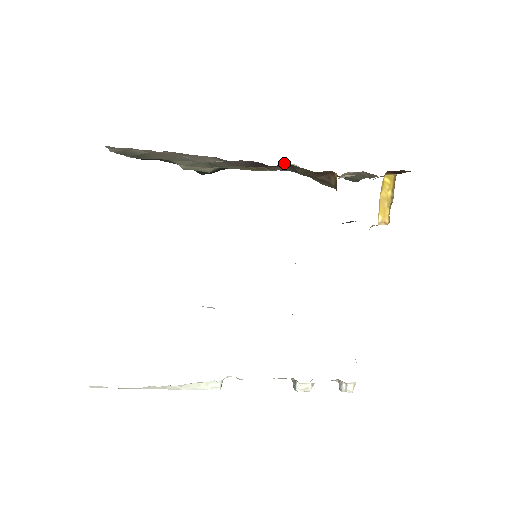
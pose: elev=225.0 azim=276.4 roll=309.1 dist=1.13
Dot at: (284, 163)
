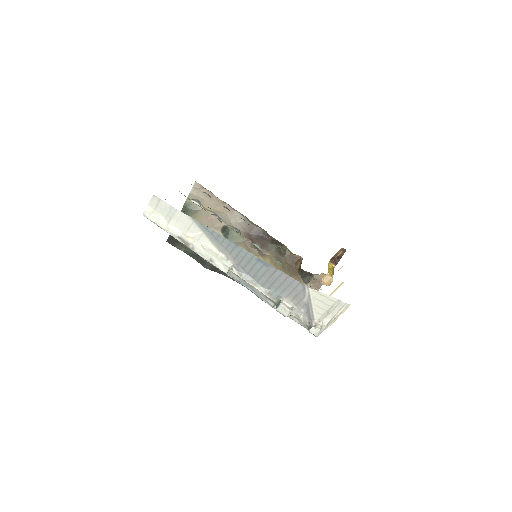
Dot at: occluded
